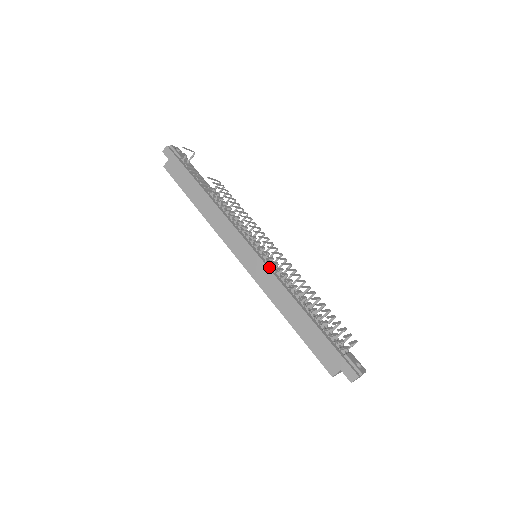
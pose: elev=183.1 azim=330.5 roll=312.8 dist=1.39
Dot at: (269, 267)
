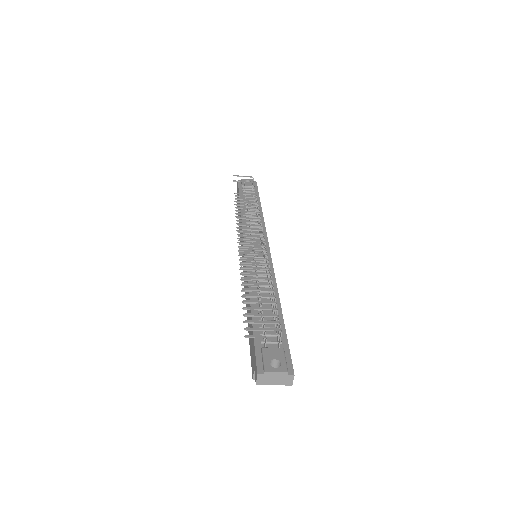
Dot at: occluded
